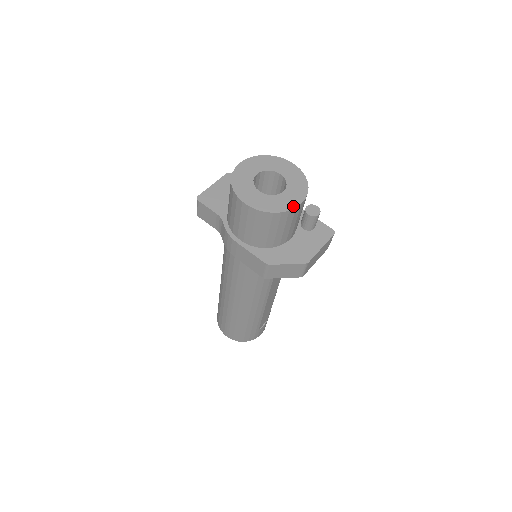
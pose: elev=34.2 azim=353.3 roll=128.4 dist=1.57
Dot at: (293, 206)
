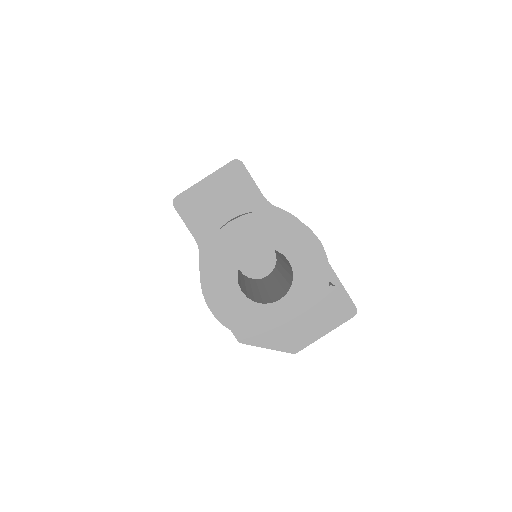
Dot at: (284, 332)
